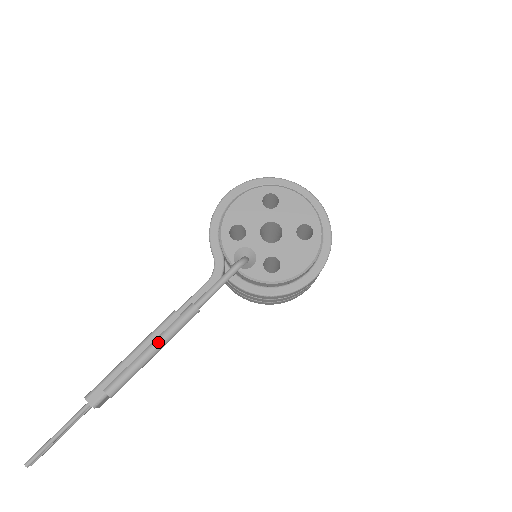
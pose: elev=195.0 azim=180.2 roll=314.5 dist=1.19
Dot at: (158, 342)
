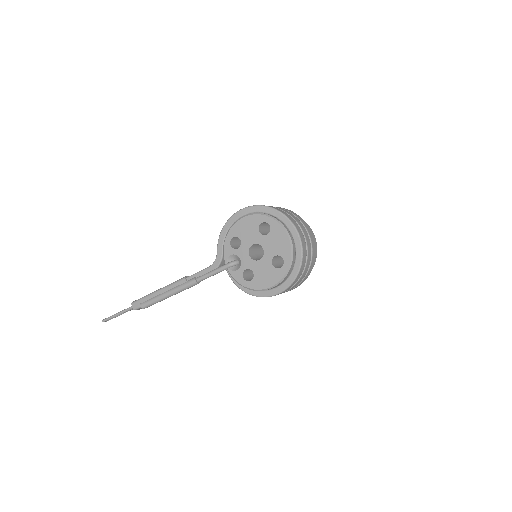
Dot at: (171, 292)
